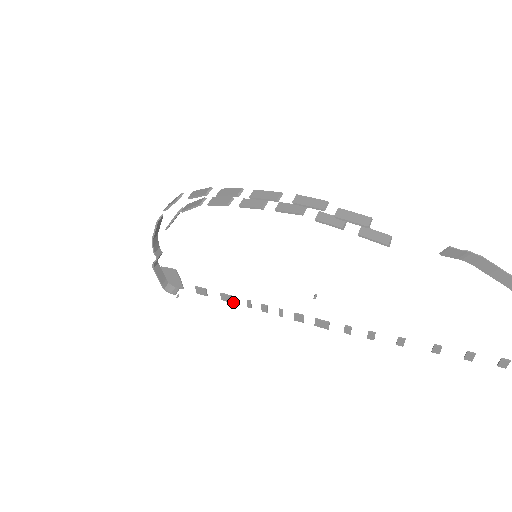
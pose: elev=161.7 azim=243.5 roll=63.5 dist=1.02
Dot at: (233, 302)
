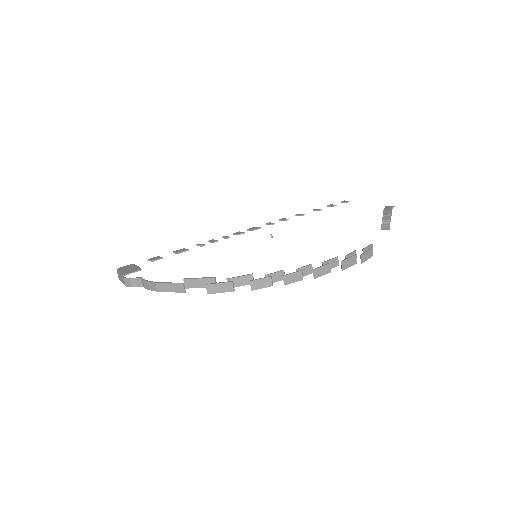
Dot at: (184, 249)
